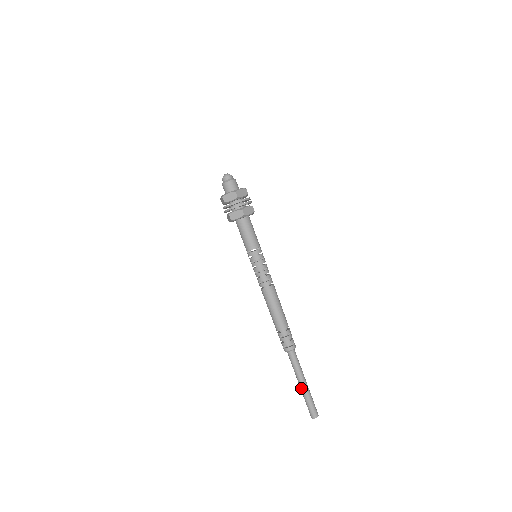
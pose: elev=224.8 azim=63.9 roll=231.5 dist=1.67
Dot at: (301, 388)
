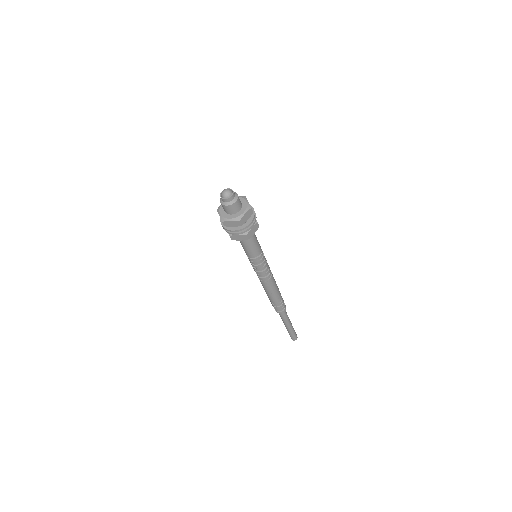
Dot at: (286, 328)
